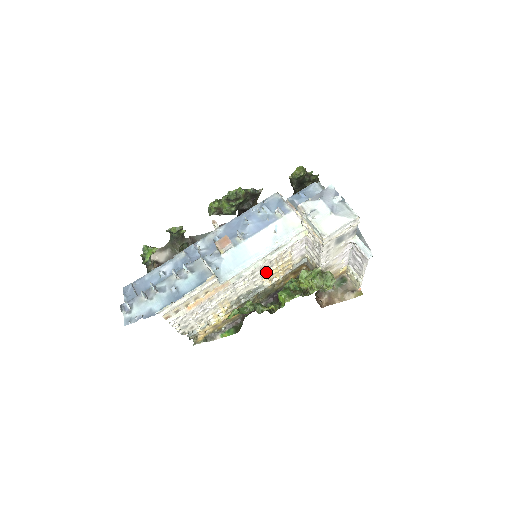
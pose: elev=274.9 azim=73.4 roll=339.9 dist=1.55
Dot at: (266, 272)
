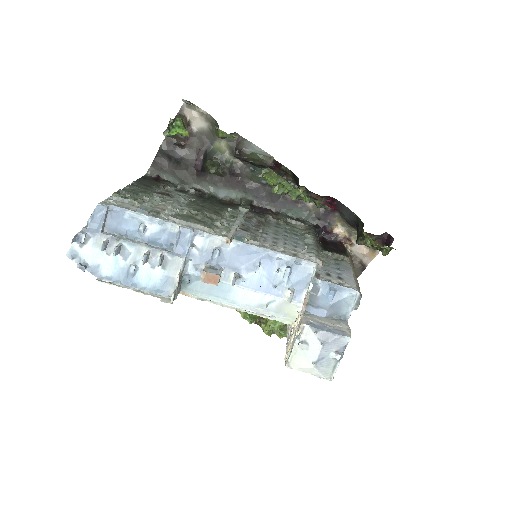
Dot at: occluded
